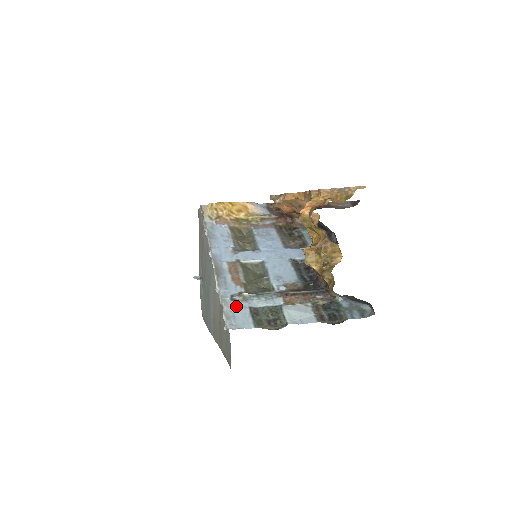
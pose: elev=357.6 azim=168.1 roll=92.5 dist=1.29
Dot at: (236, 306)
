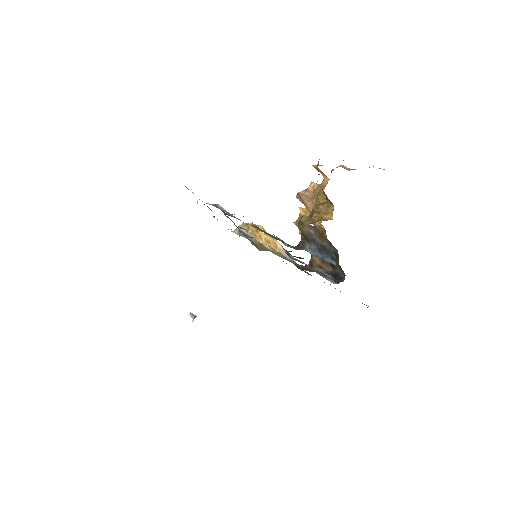
Dot at: occluded
